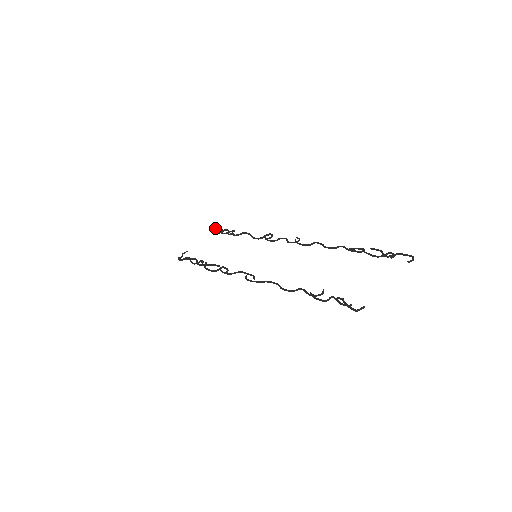
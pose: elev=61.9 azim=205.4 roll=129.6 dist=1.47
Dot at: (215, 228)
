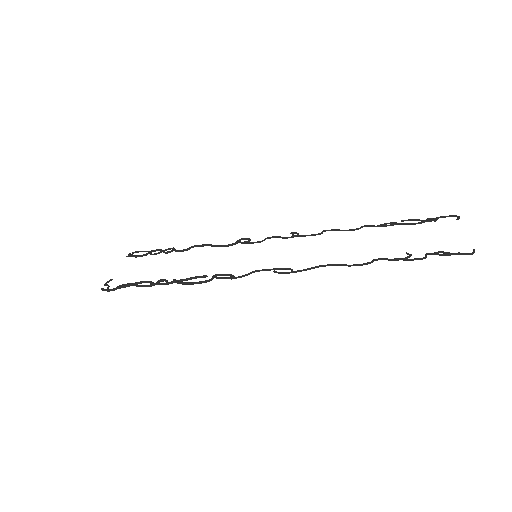
Dot at: (129, 253)
